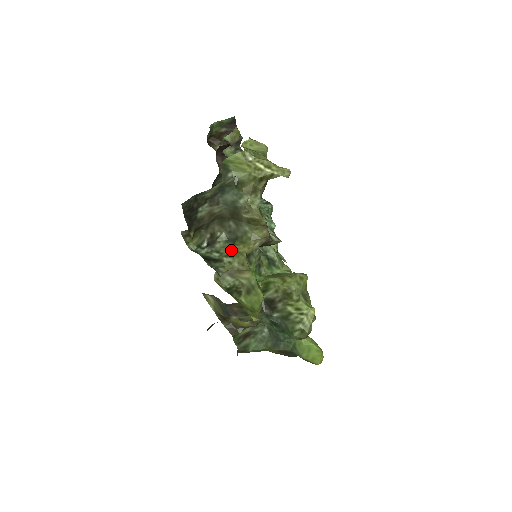
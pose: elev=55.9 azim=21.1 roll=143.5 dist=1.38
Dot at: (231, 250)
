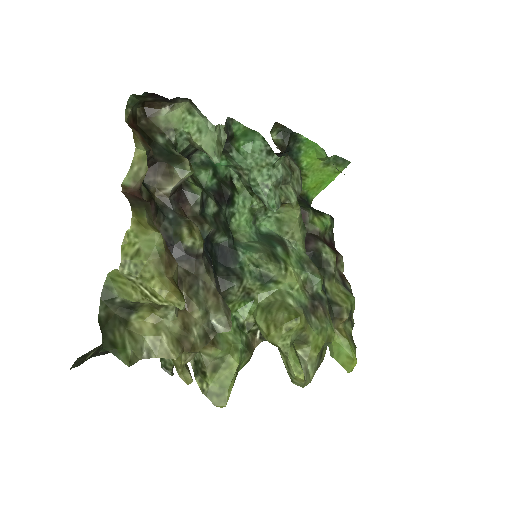
Dot at: occluded
